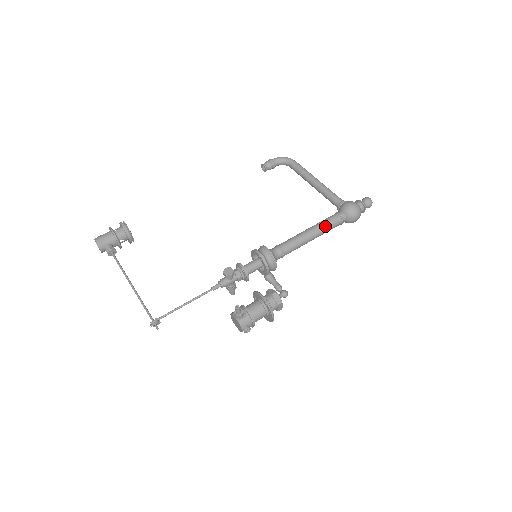
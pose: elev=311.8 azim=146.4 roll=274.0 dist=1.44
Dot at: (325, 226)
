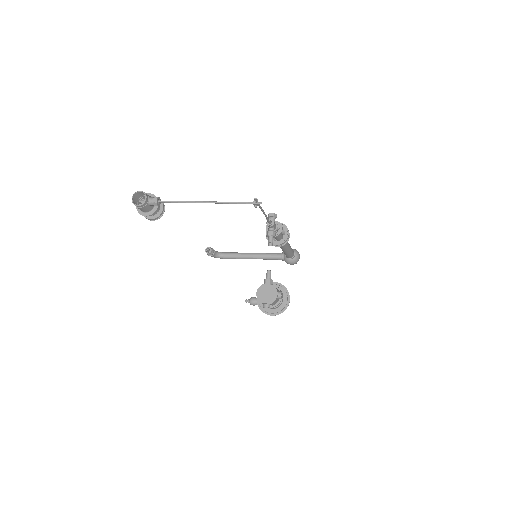
Dot at: occluded
